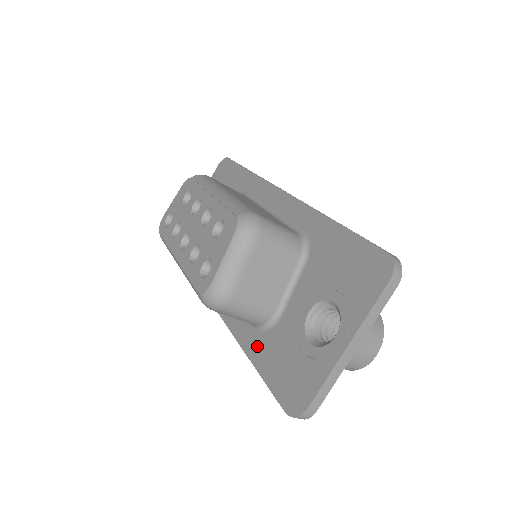
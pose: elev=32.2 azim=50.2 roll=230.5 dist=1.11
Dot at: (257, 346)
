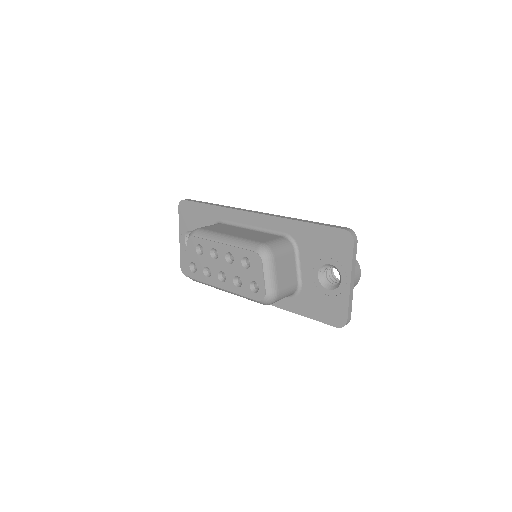
Dot at: (297, 305)
